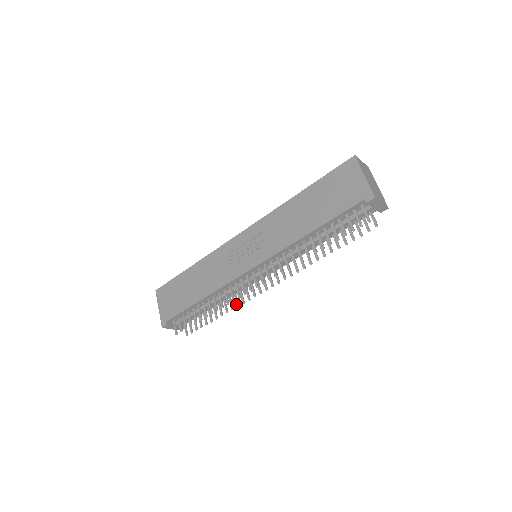
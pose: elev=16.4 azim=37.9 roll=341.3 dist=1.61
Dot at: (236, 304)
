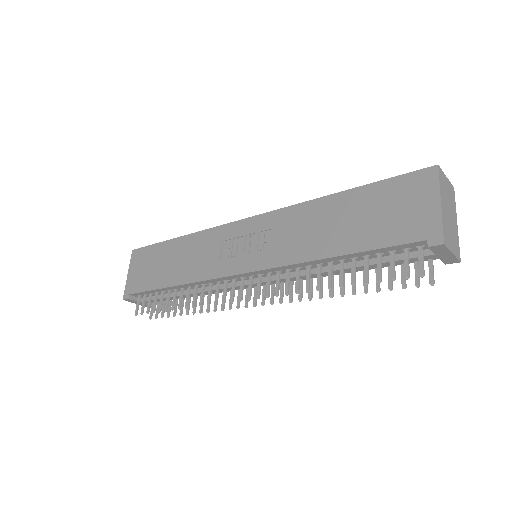
Dot at: occluded
